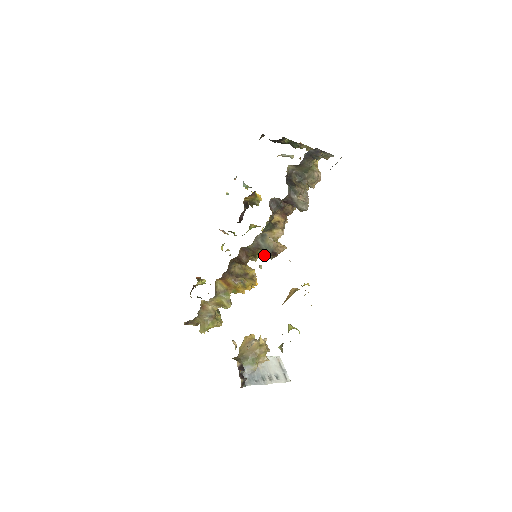
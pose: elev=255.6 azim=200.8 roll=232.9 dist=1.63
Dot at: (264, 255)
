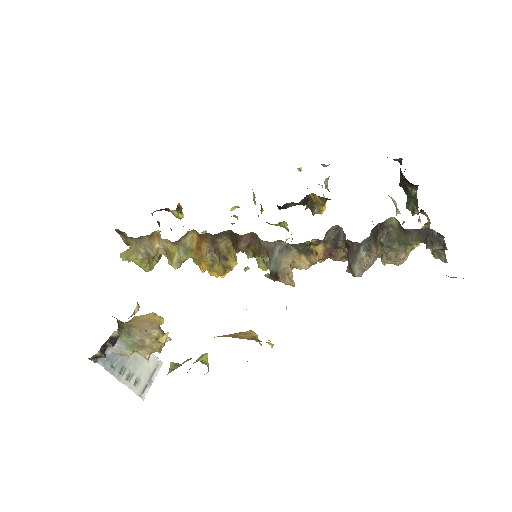
Dot at: (262, 262)
